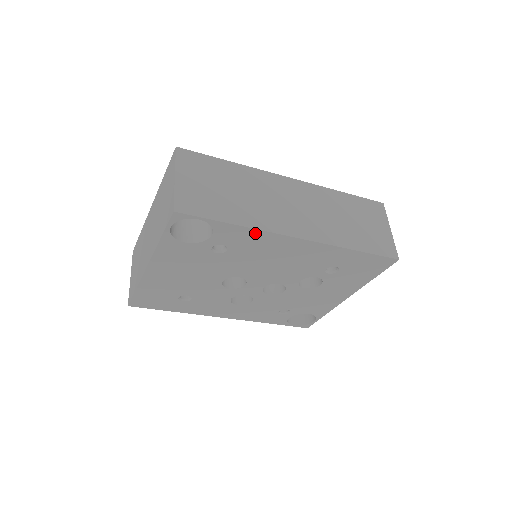
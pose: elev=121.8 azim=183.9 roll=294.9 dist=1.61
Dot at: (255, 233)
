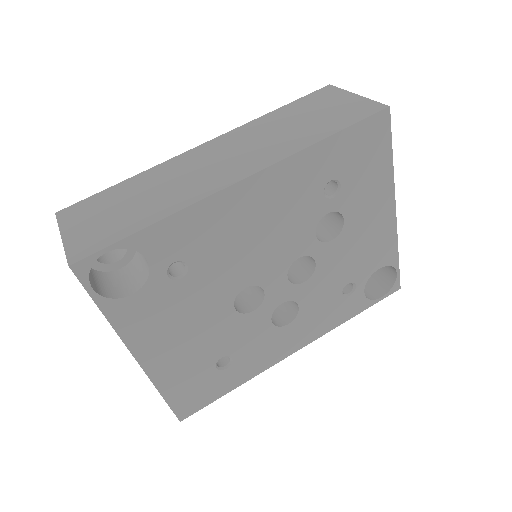
Dot at: (188, 216)
